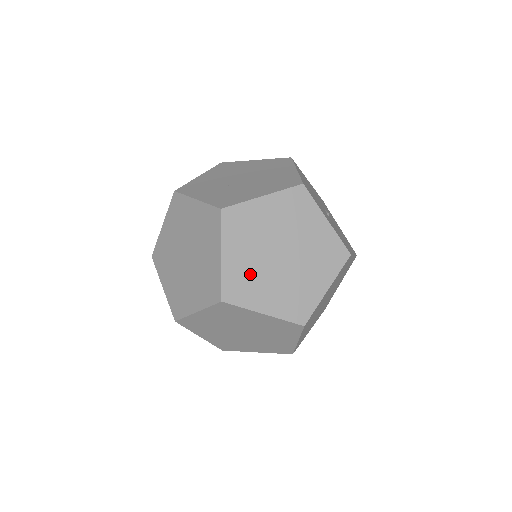
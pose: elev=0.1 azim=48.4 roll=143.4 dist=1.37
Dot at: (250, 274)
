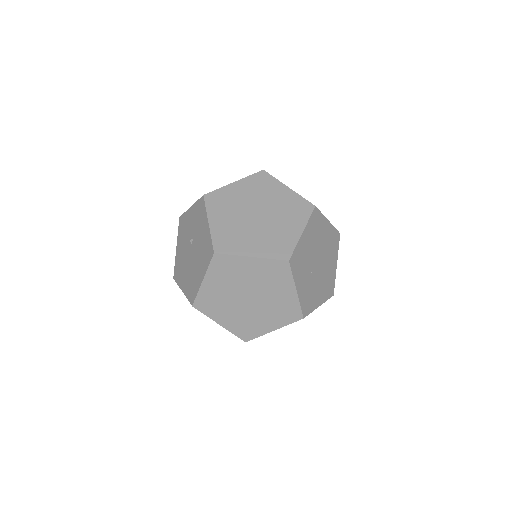
Dot at: occluded
